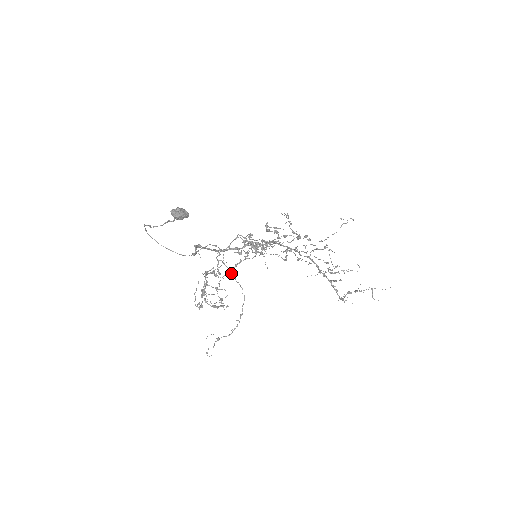
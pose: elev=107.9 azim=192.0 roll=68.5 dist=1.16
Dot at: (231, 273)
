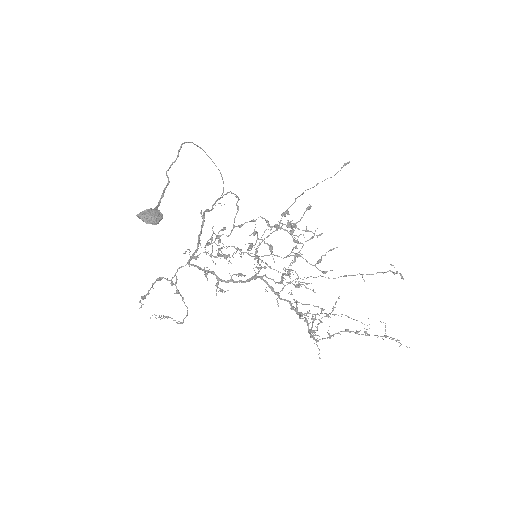
Dot at: occluded
